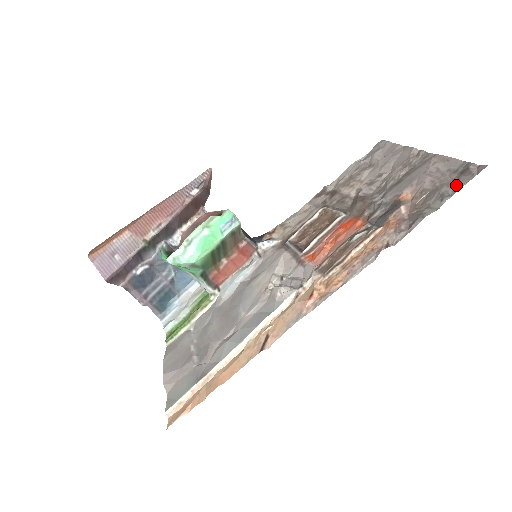
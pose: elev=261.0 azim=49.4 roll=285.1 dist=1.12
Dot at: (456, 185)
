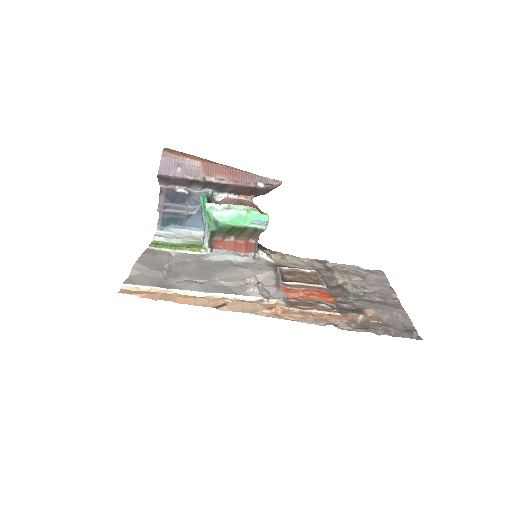
Dot at: (399, 333)
